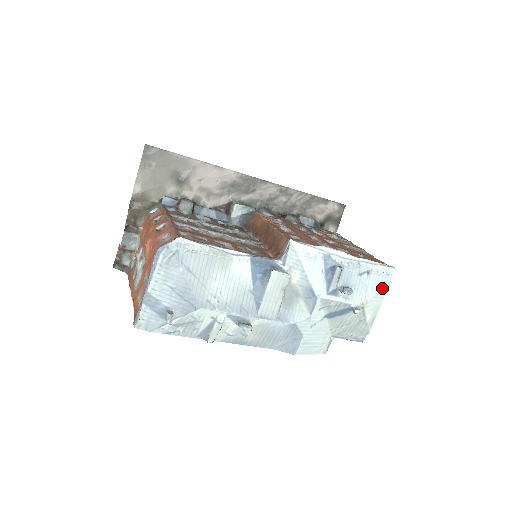
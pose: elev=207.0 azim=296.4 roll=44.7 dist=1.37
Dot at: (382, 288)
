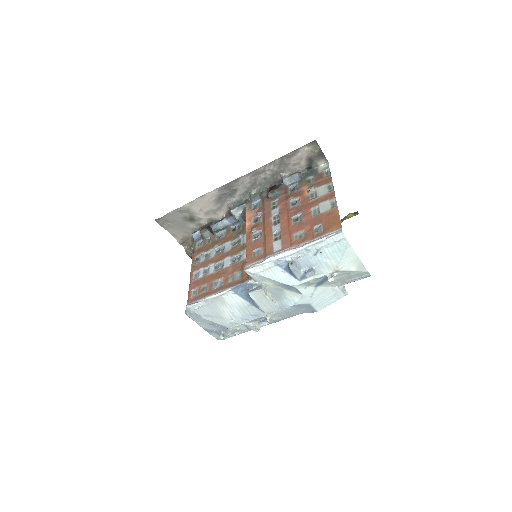
Dot at: (343, 251)
